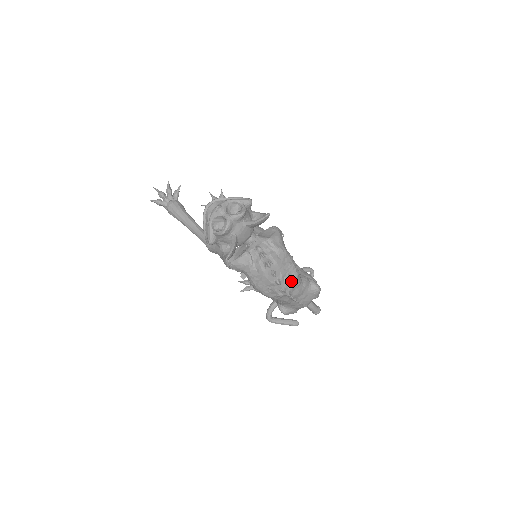
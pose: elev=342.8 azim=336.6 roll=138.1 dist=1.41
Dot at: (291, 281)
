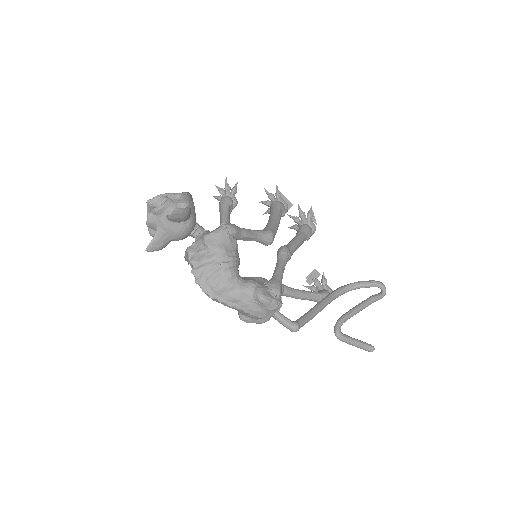
Dot at: (216, 283)
